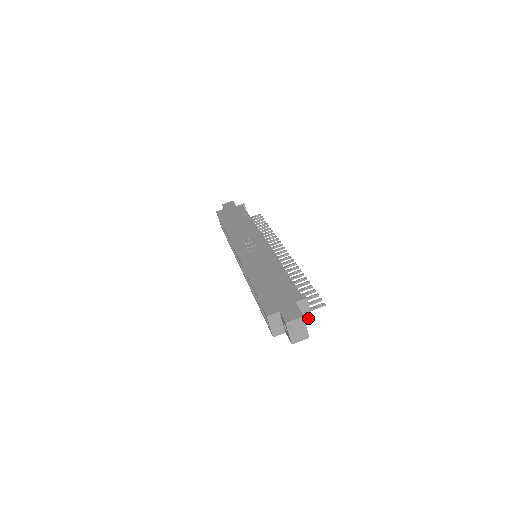
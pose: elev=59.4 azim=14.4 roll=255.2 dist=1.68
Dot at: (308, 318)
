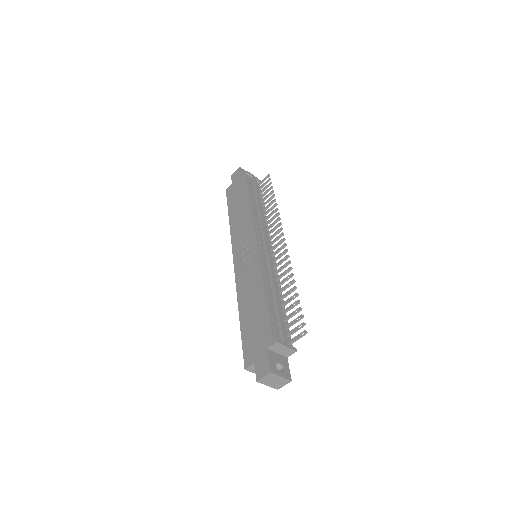
Dot at: (292, 352)
